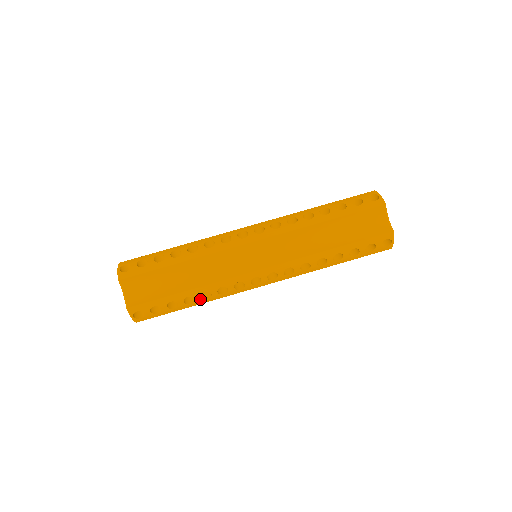
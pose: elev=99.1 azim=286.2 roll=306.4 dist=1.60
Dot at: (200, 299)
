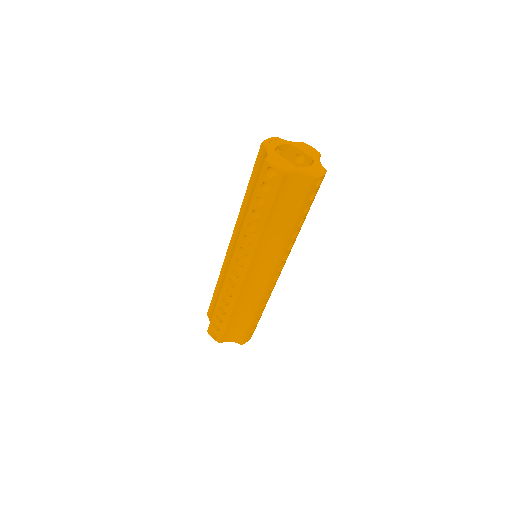
Dot at: (263, 308)
